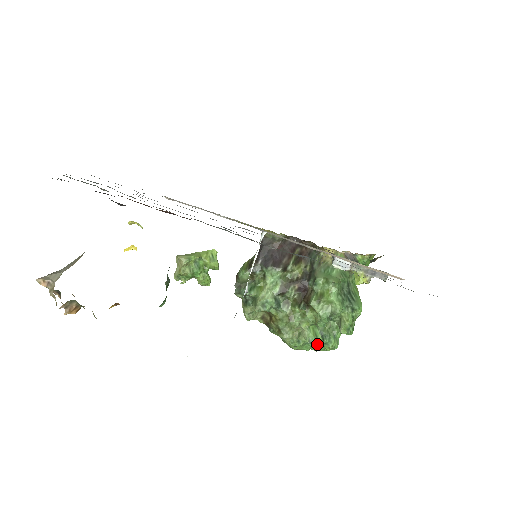
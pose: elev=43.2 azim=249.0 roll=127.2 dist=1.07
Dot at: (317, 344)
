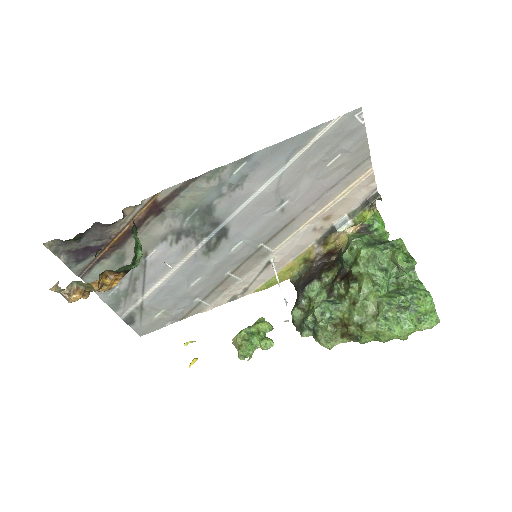
Dot at: (401, 303)
